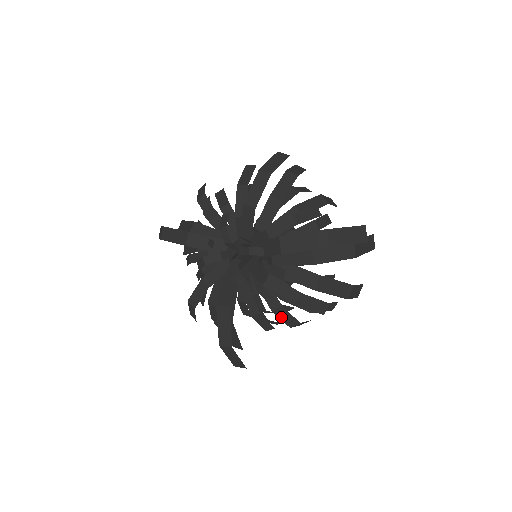
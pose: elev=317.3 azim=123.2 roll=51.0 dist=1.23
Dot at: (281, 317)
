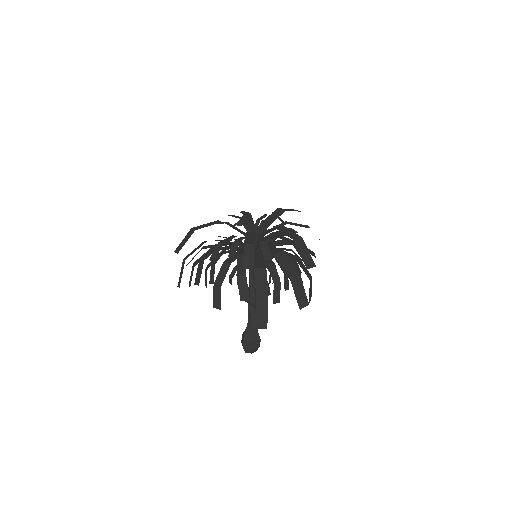
Dot at: (301, 267)
